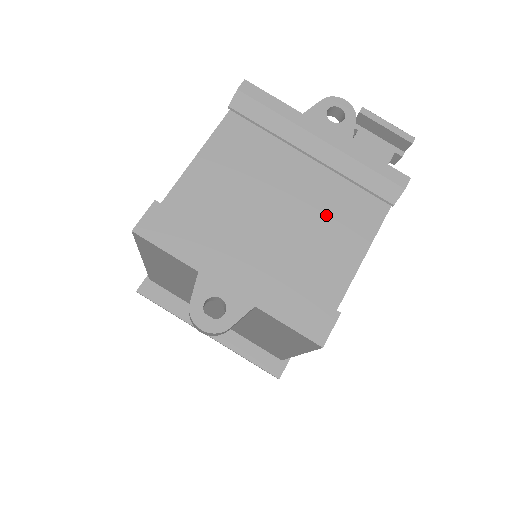
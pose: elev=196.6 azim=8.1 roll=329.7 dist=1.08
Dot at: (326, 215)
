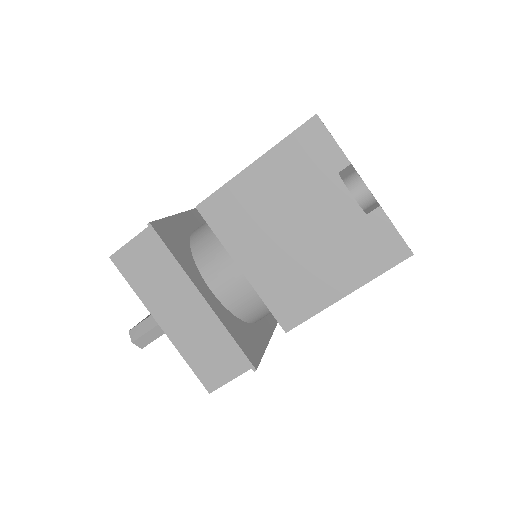
Dot at: occluded
